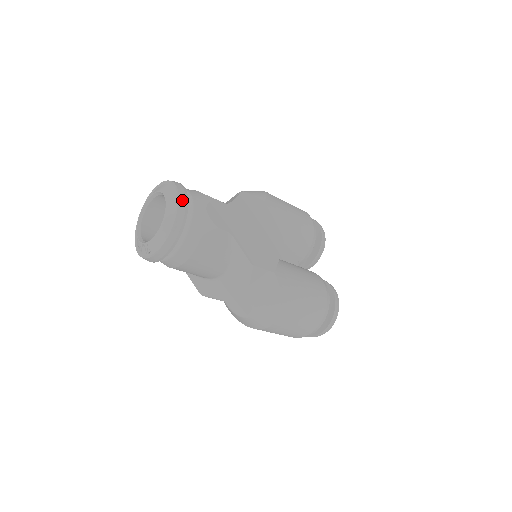
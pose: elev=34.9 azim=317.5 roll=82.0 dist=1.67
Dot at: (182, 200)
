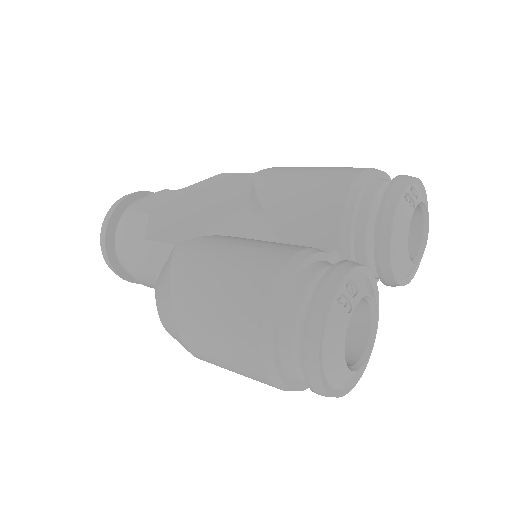
Dot at: (120, 199)
